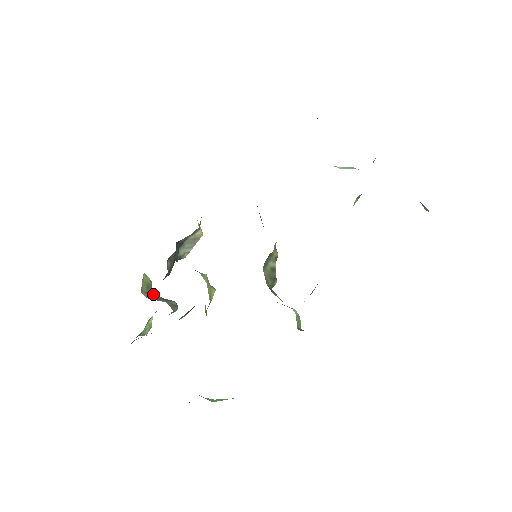
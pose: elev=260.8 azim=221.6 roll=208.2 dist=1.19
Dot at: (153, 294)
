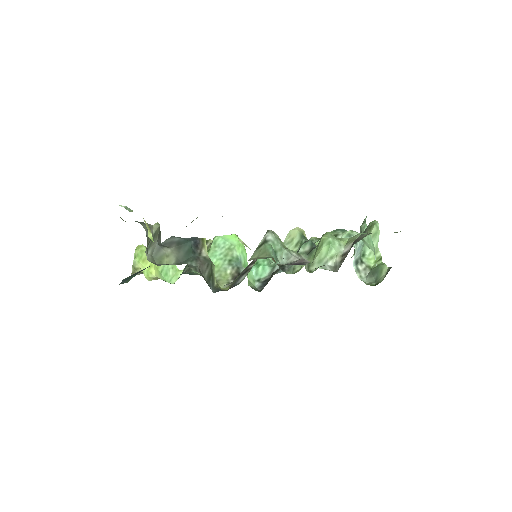
Dot at: (149, 240)
